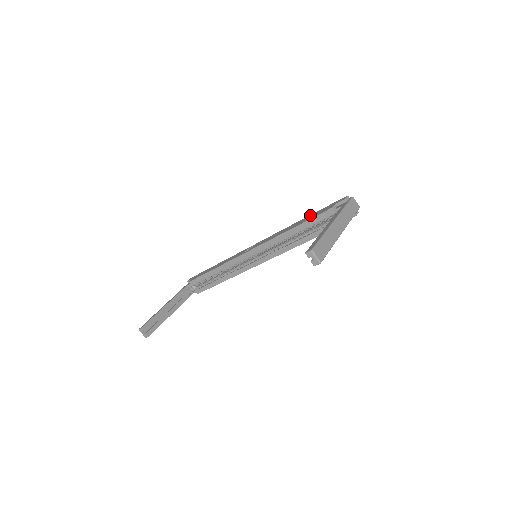
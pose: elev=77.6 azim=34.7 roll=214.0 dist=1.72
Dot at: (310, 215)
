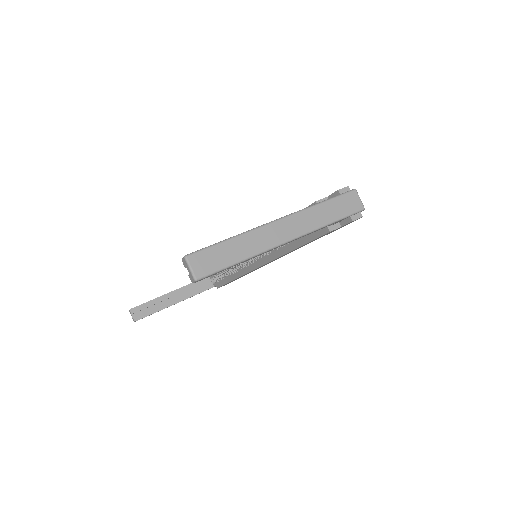
Dot at: occluded
